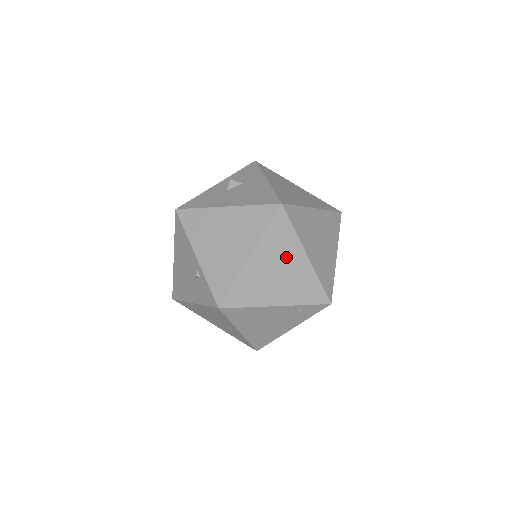
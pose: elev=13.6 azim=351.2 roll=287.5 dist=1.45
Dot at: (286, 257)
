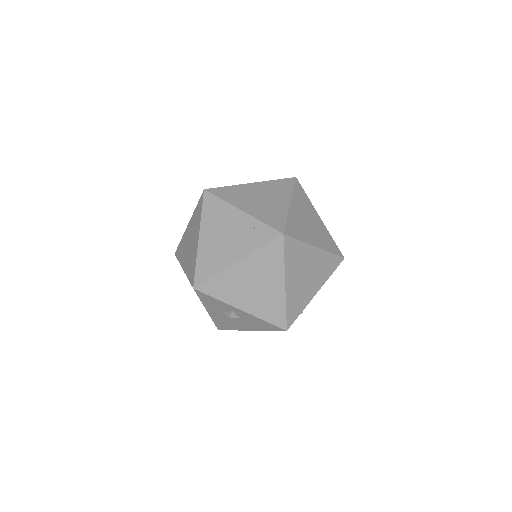
Dot at: (274, 196)
